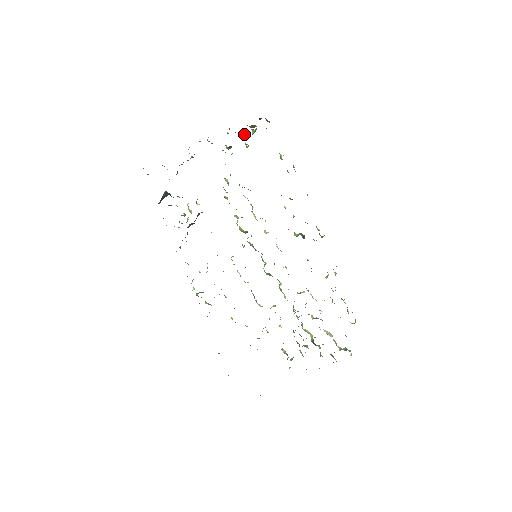
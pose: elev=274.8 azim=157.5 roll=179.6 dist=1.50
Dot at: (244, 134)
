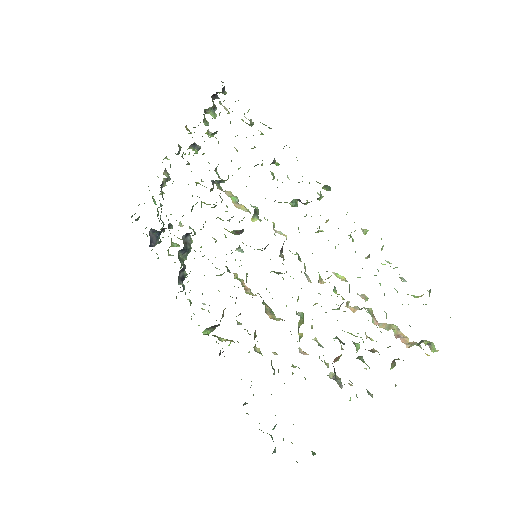
Dot at: occluded
